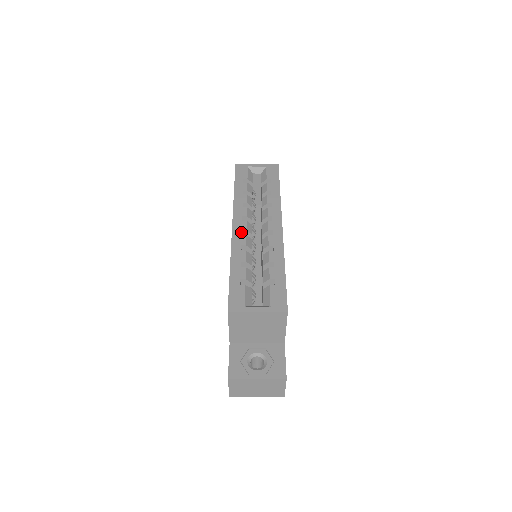
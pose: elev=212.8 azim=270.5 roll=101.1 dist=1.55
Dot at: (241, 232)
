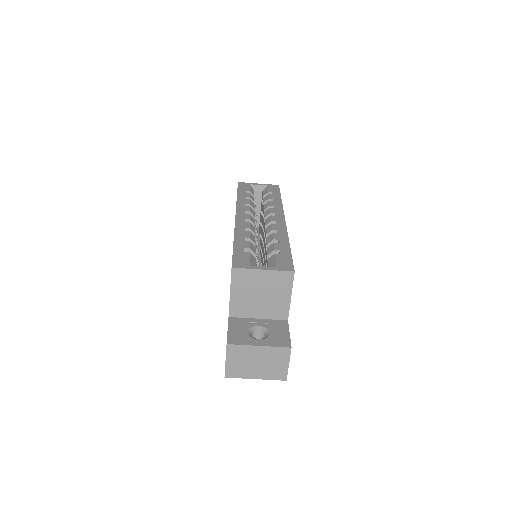
Dot at: (244, 220)
